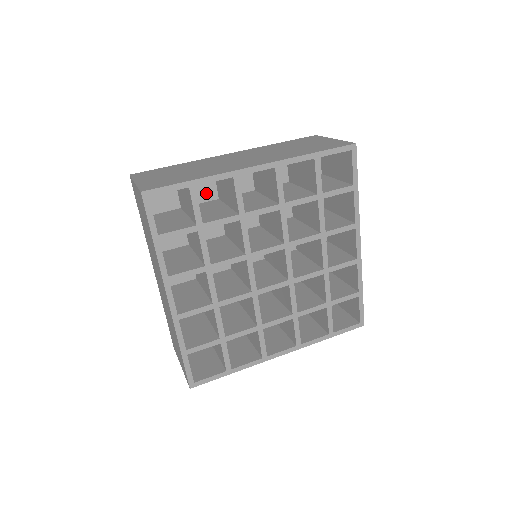
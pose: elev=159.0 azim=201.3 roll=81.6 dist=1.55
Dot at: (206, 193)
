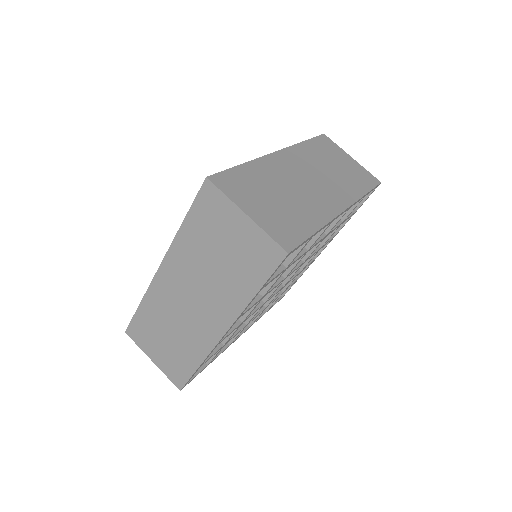
Dot at: occluded
